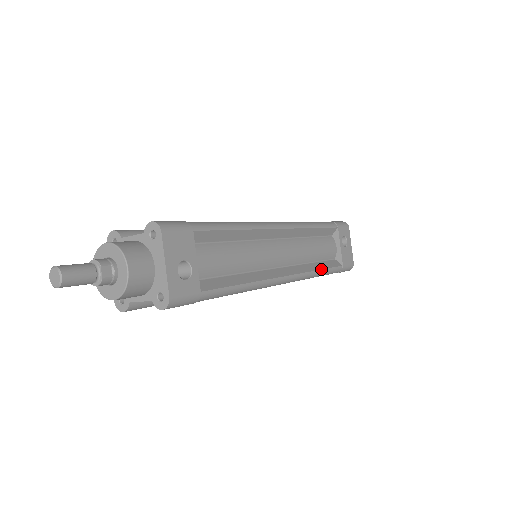
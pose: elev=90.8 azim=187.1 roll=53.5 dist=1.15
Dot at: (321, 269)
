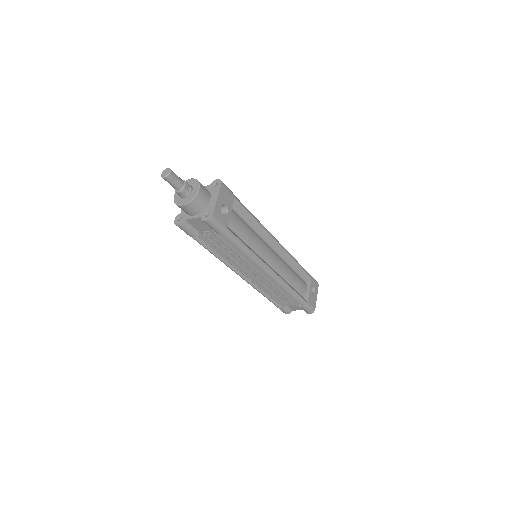
Dot at: (293, 289)
